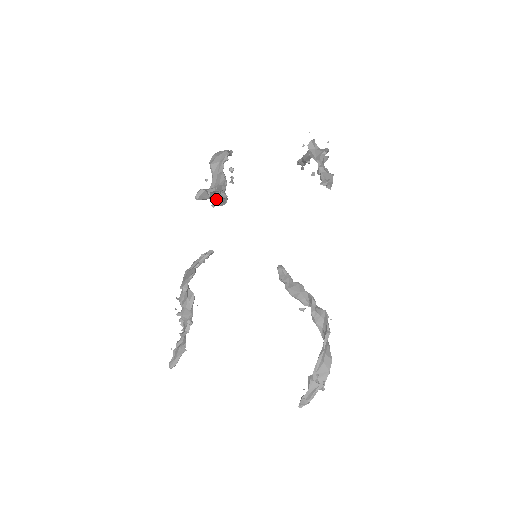
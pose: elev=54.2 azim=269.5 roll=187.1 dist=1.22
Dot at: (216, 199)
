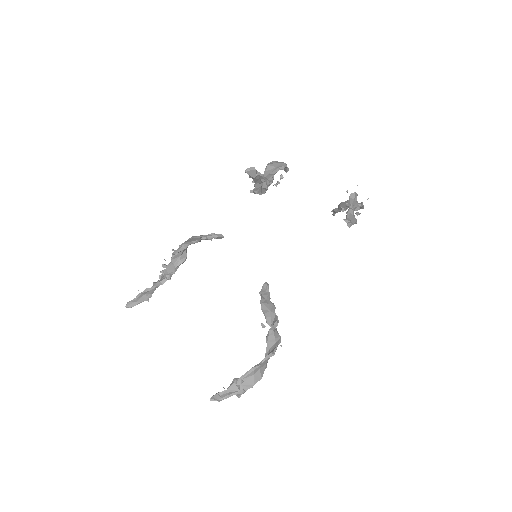
Dot at: (257, 188)
